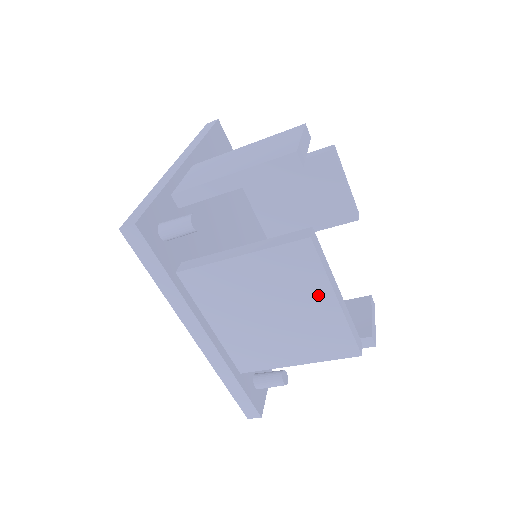
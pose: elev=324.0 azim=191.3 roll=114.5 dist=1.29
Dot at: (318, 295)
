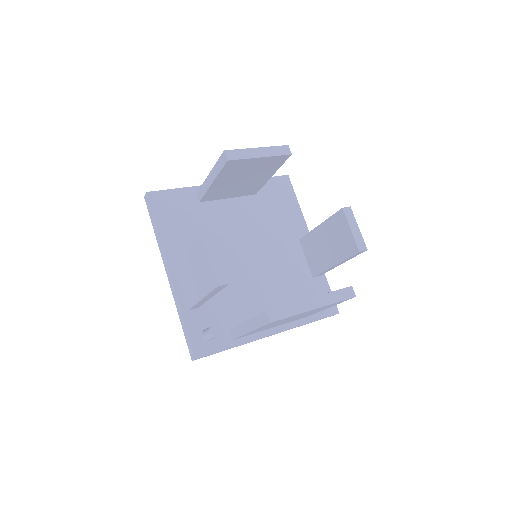
Dot at: occluded
